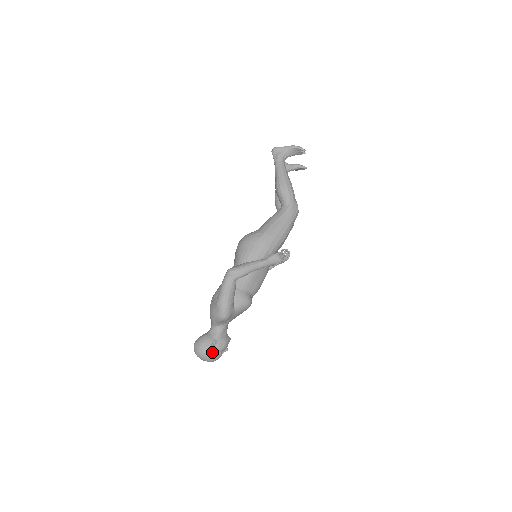
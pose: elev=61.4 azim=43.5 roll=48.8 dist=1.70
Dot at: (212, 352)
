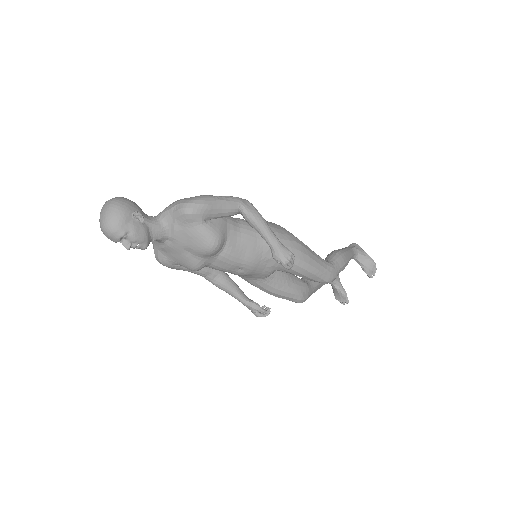
Dot at: (124, 216)
